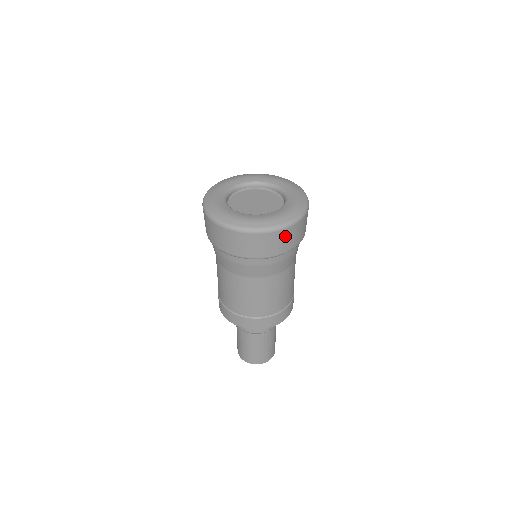
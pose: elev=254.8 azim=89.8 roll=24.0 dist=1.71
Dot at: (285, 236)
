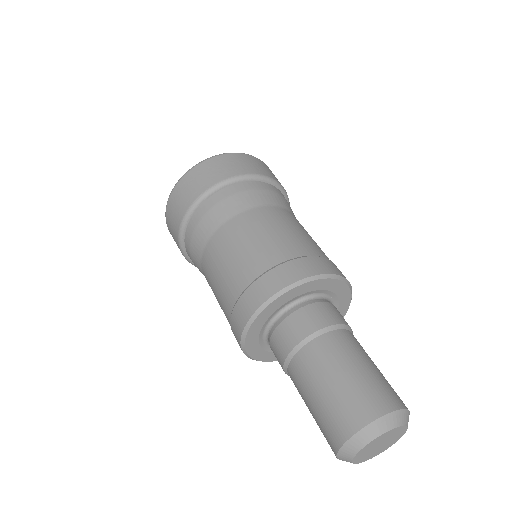
Dot at: (248, 160)
